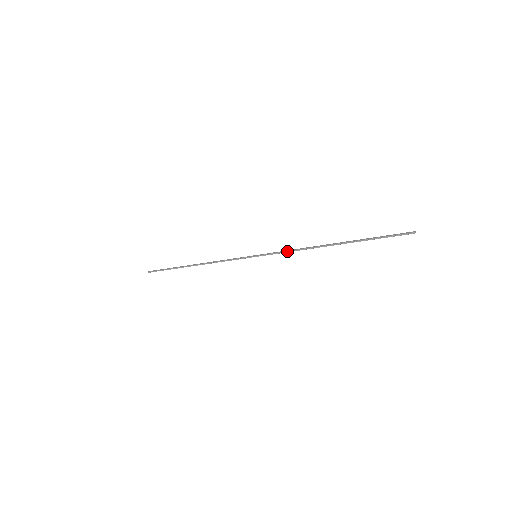
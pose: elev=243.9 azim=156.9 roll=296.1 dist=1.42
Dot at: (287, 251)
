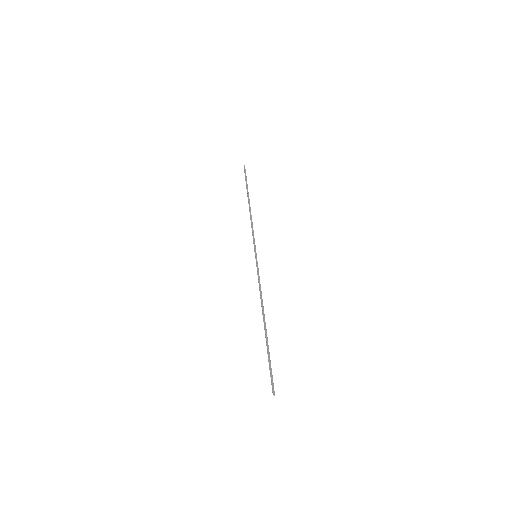
Dot at: (259, 282)
